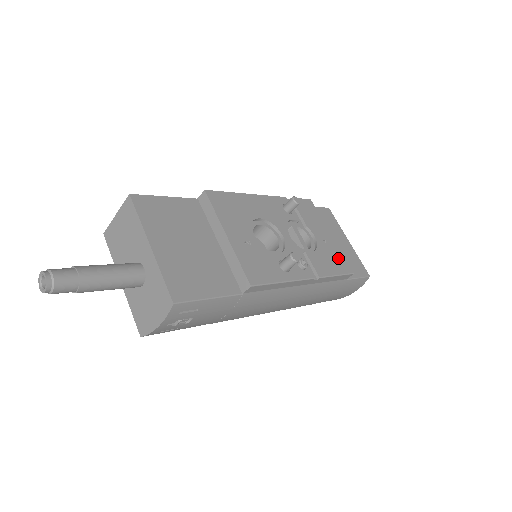
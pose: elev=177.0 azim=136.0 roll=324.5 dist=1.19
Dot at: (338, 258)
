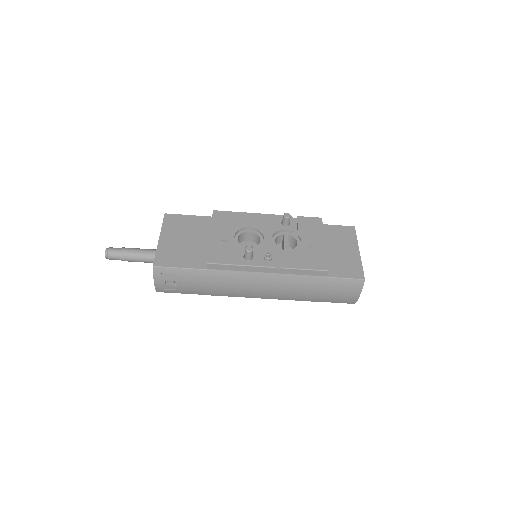
Dot at: (317, 258)
